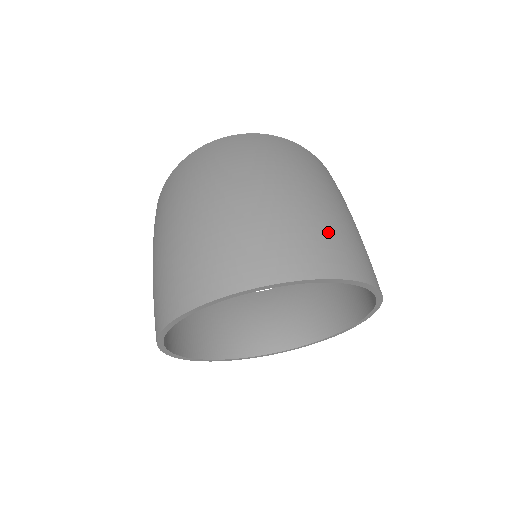
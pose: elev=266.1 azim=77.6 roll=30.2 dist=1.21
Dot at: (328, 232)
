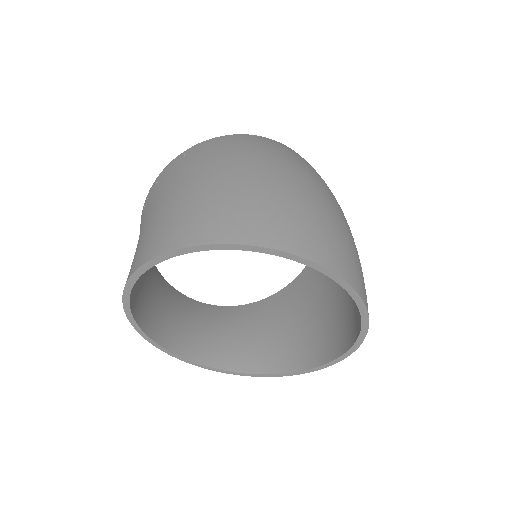
Dot at: occluded
